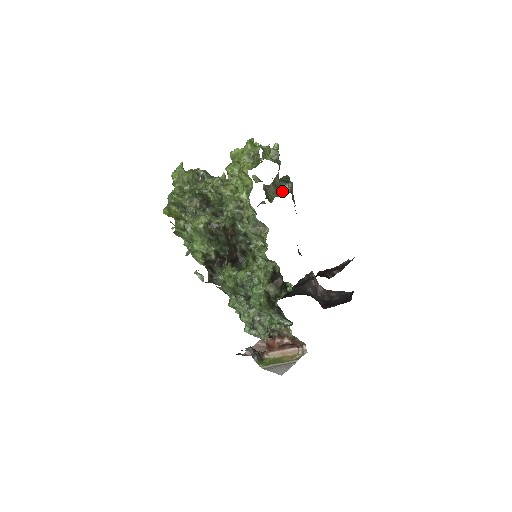
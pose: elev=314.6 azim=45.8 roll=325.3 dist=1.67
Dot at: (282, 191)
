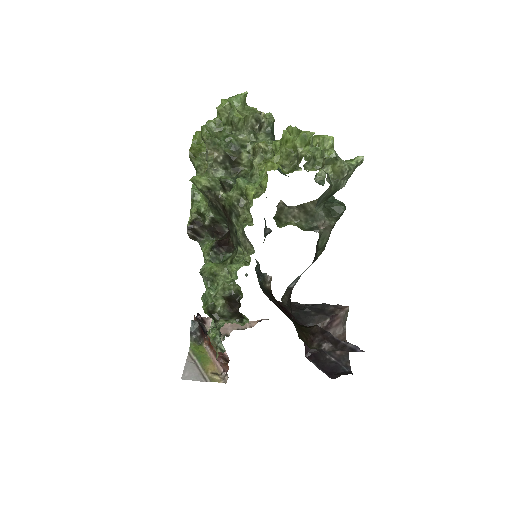
Dot at: (313, 222)
